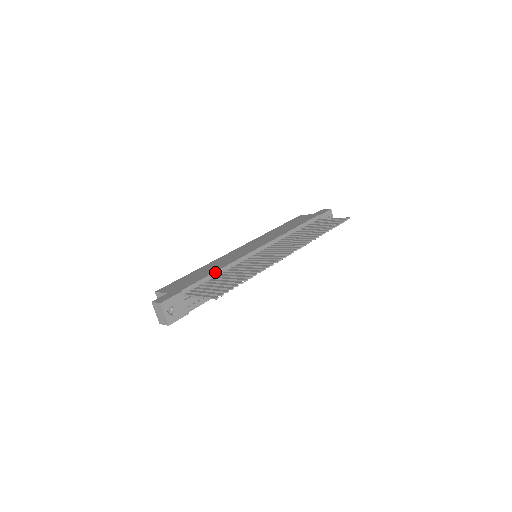
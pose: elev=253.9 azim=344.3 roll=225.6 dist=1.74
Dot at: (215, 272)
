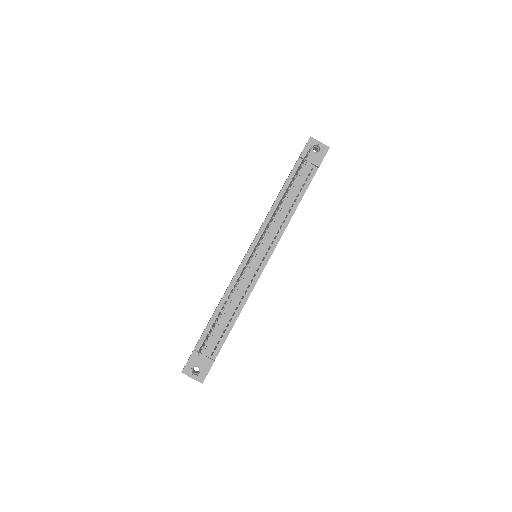
Dot at: (217, 308)
